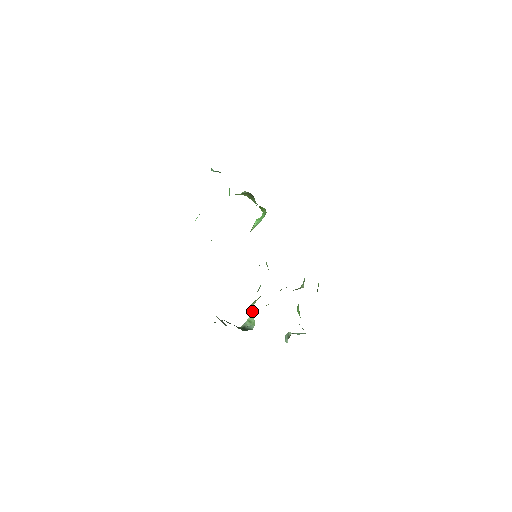
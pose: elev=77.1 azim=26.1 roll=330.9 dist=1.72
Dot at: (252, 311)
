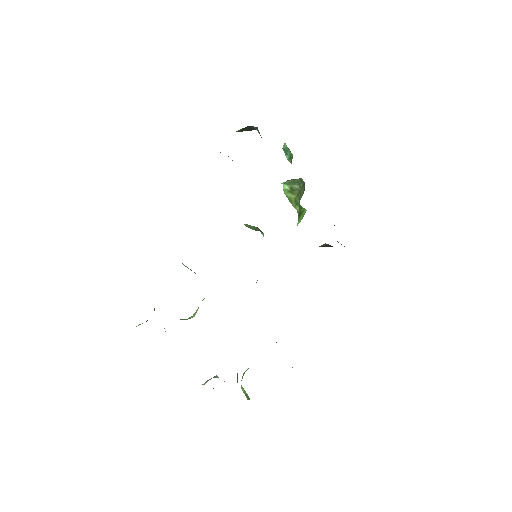
Dot at: (202, 300)
